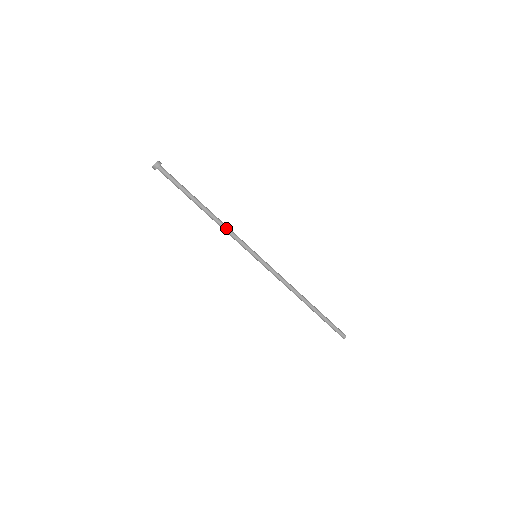
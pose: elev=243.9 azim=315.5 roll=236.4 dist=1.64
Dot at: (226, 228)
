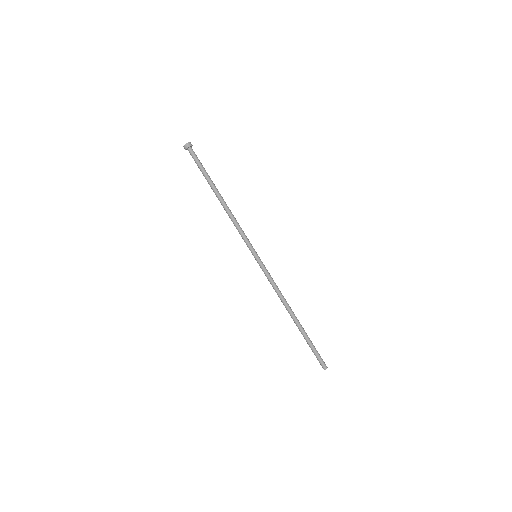
Dot at: (234, 220)
